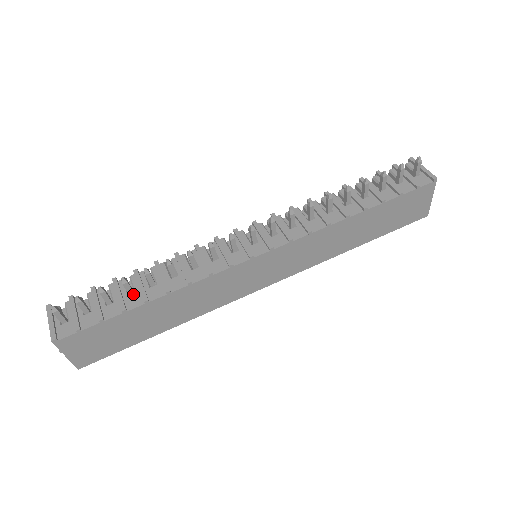
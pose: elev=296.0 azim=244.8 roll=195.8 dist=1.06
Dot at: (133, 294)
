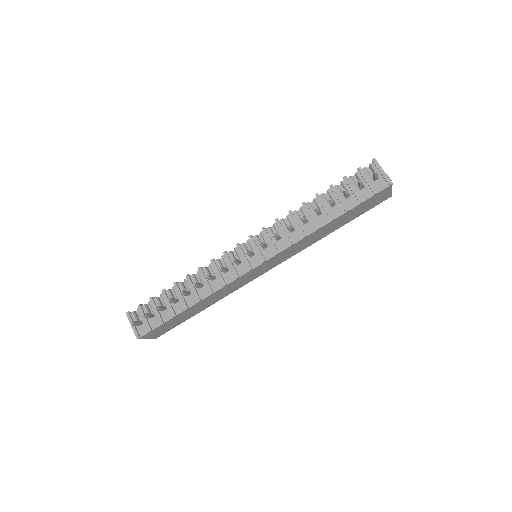
Dot at: (177, 302)
